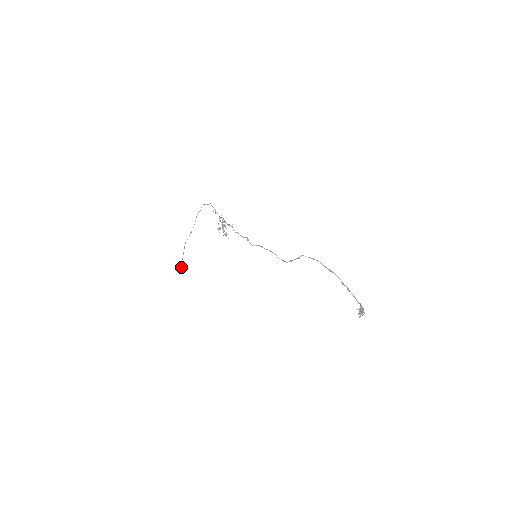
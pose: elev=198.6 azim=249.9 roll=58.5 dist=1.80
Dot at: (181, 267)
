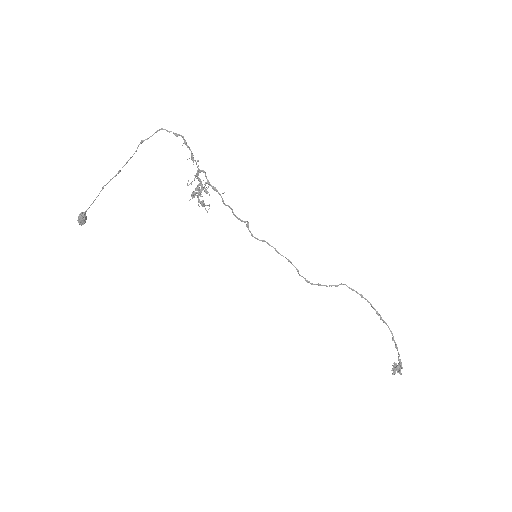
Dot at: (82, 217)
